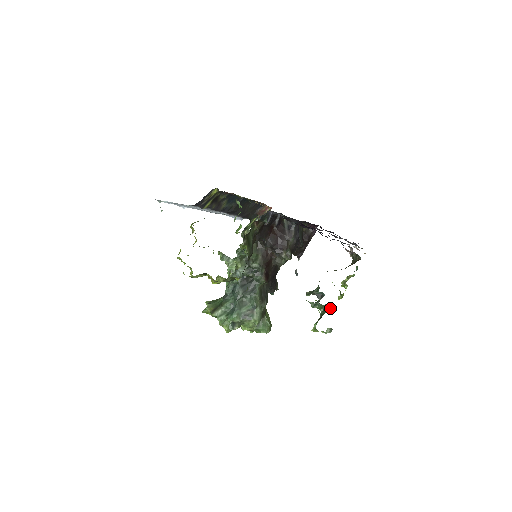
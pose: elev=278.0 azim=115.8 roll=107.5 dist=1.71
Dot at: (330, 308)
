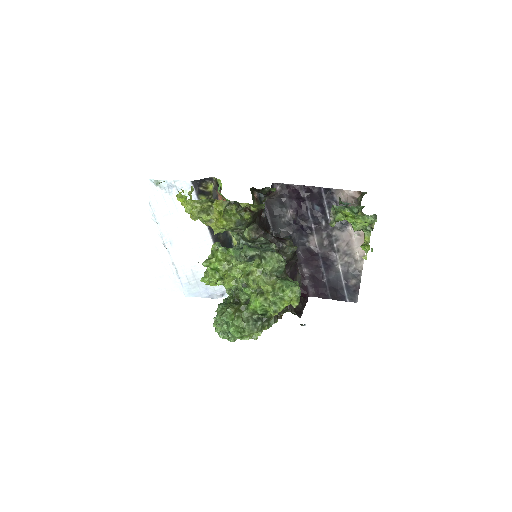
Dot at: (362, 208)
